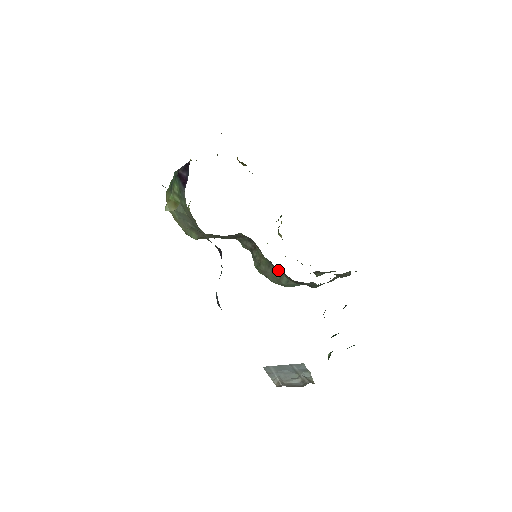
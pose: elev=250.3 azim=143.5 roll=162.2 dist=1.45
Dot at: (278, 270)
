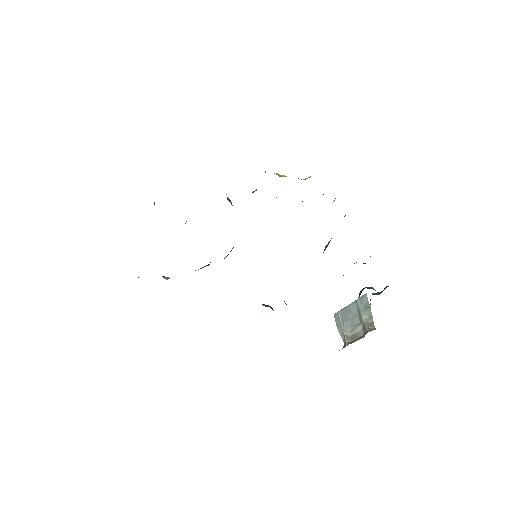
Dot at: occluded
